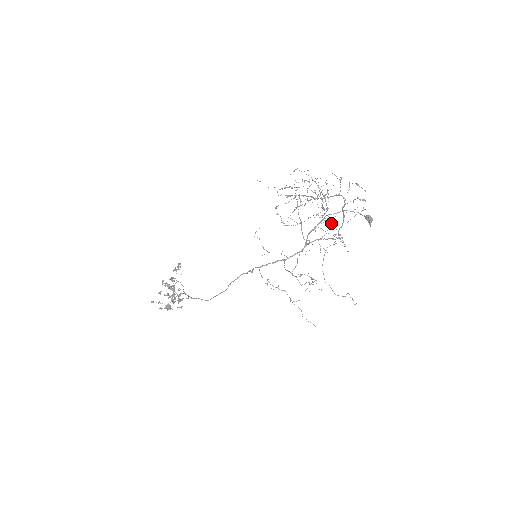
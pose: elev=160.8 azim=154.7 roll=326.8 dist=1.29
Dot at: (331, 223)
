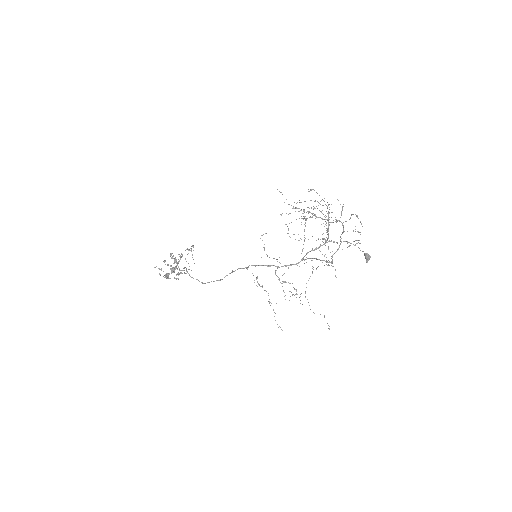
Dot at: (328, 246)
